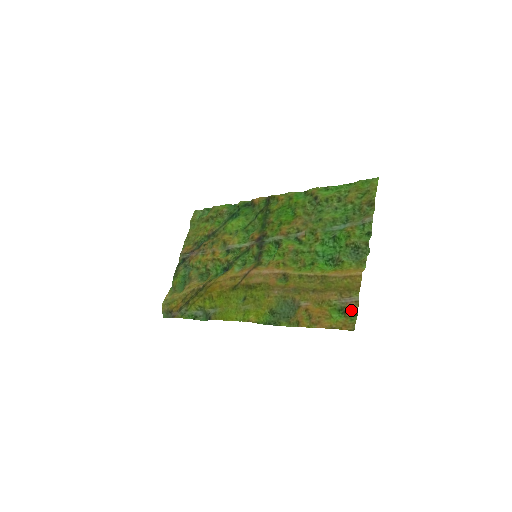
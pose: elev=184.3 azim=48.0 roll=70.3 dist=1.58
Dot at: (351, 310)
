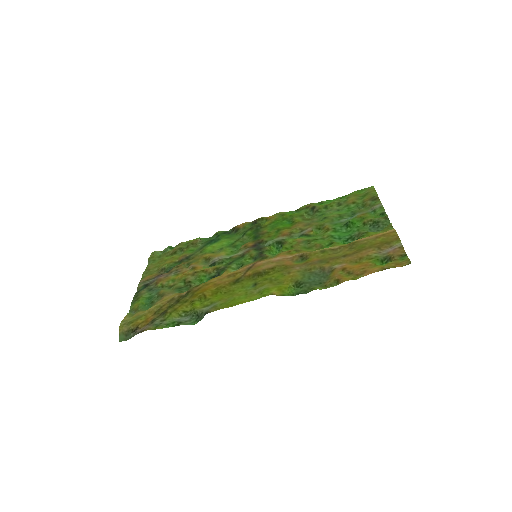
Dot at: (398, 253)
